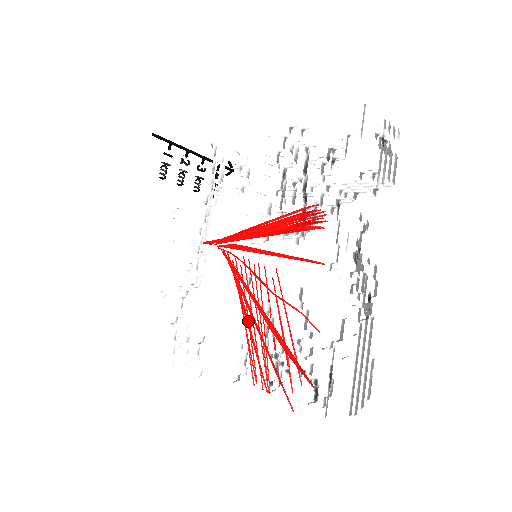
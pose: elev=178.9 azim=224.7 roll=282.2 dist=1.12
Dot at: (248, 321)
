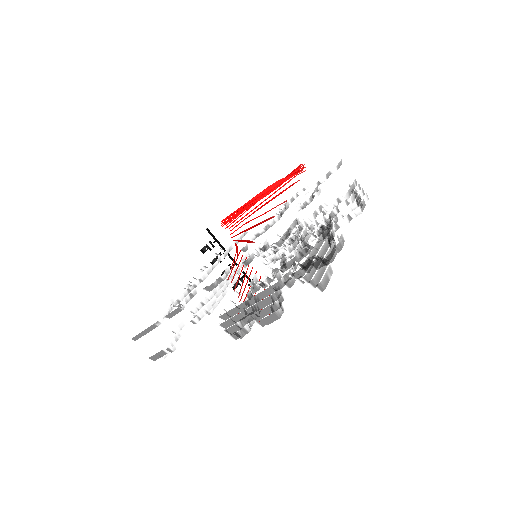
Dot at: occluded
